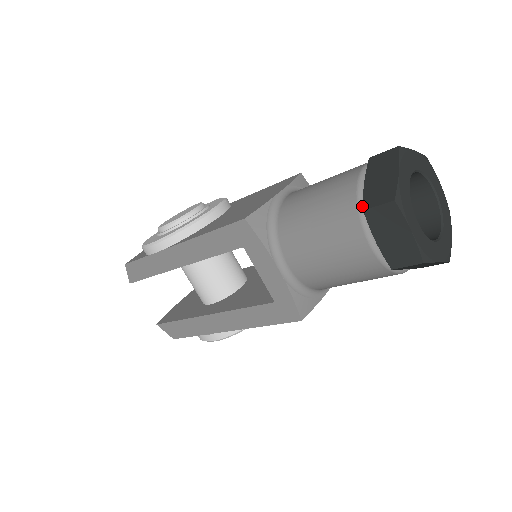
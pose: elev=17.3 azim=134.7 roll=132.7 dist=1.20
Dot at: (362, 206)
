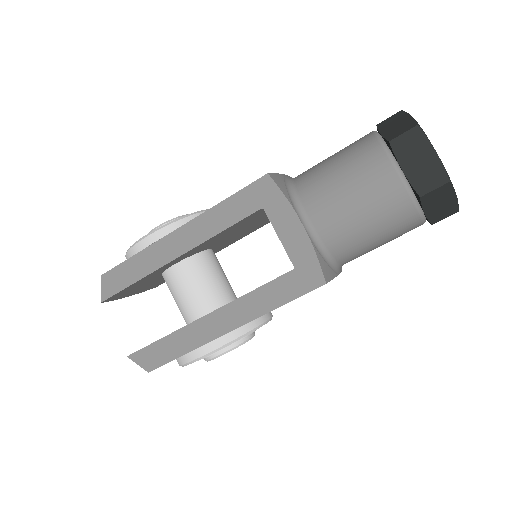
Dot at: (385, 144)
